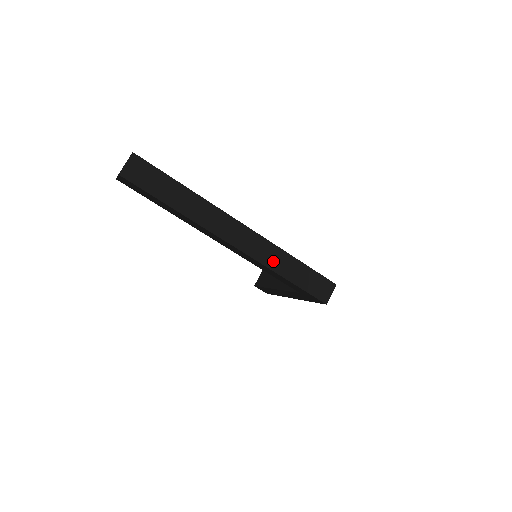
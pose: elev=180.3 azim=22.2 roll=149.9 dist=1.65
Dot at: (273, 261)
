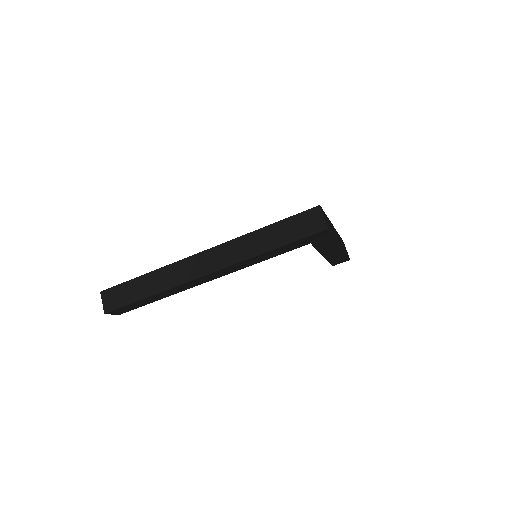
Dot at: (248, 250)
